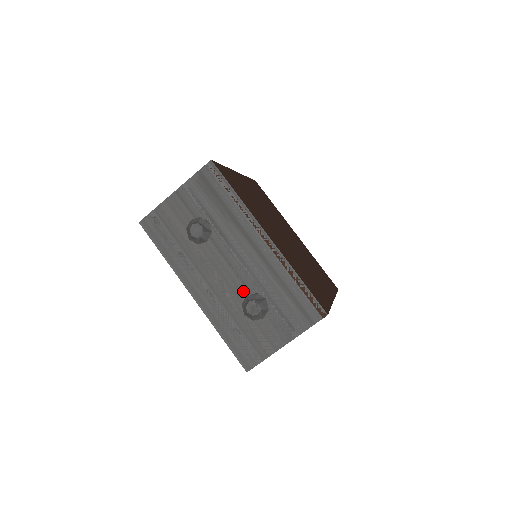
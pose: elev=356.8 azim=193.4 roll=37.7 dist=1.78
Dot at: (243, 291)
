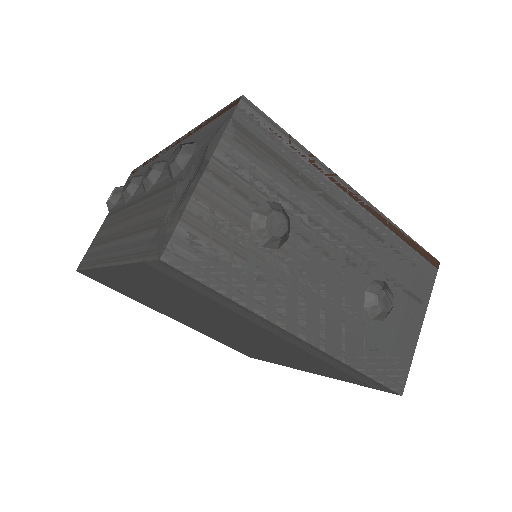
Dot at: (359, 287)
